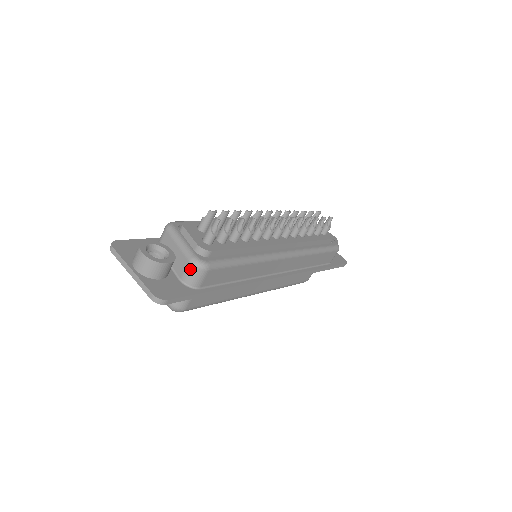
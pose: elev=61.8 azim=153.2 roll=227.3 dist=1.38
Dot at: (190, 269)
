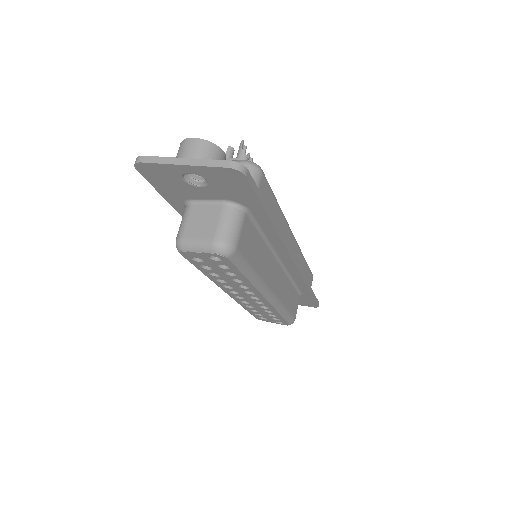
Dot at: occluded
